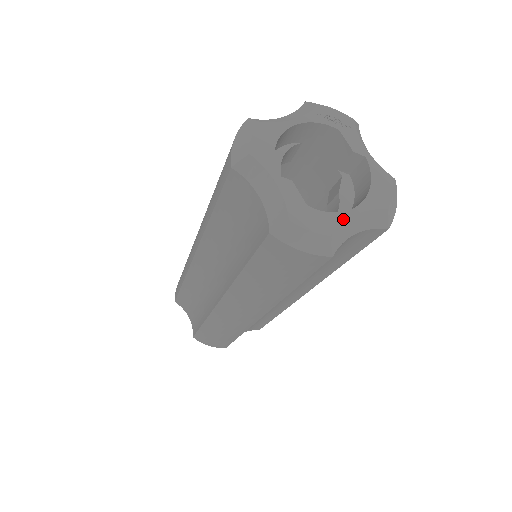
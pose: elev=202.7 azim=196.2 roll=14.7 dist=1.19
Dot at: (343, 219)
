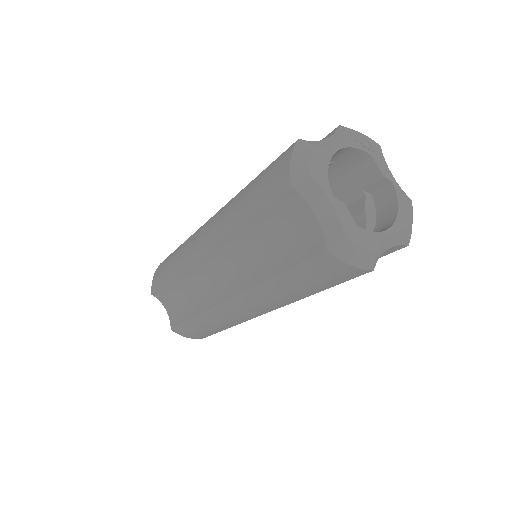
Dot at: (383, 238)
